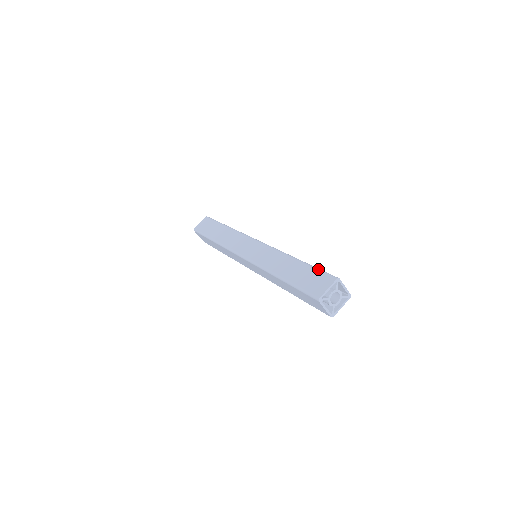
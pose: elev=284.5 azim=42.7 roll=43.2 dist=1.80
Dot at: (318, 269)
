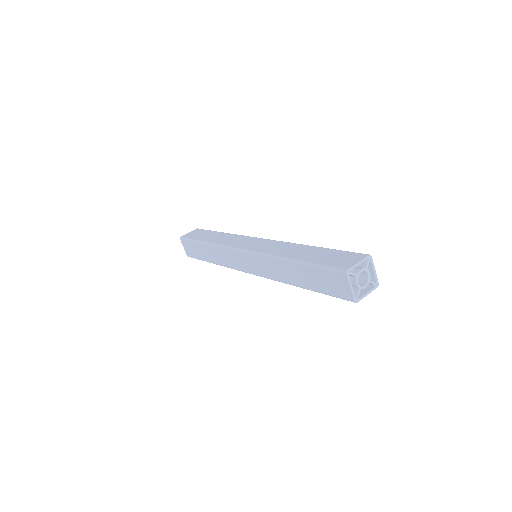
Dot at: occluded
